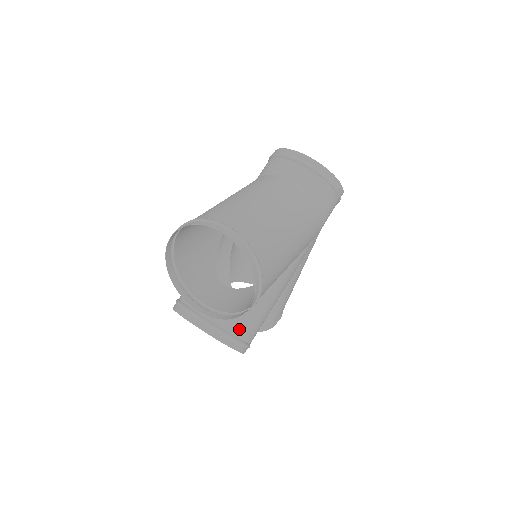
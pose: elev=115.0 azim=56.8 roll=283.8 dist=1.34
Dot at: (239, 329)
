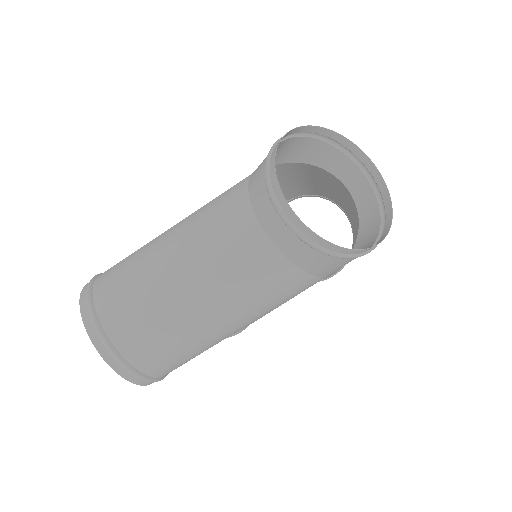
Dot at: occluded
